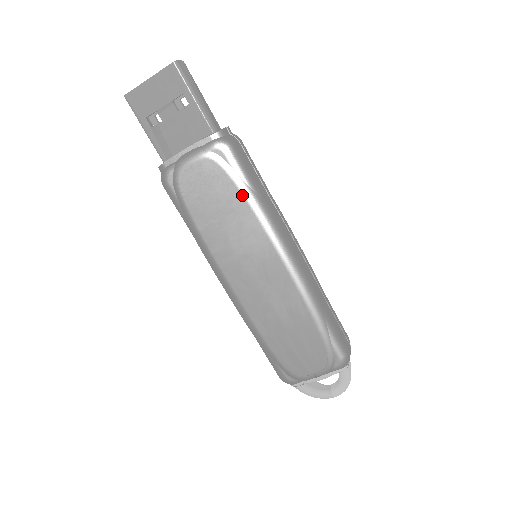
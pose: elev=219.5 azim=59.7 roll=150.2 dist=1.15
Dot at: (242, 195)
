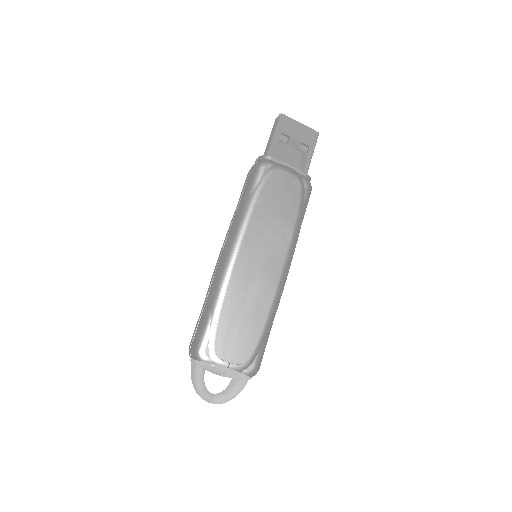
Dot at: (297, 214)
